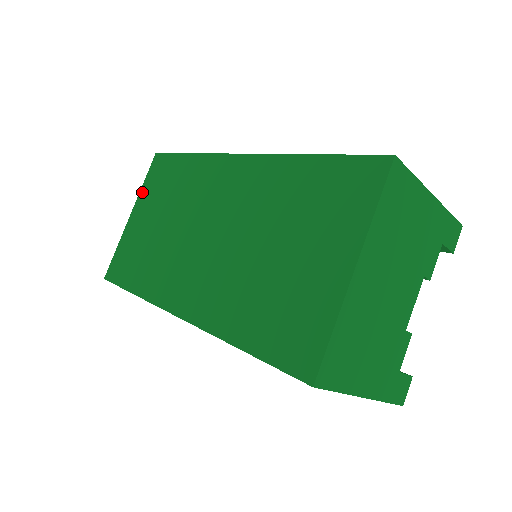
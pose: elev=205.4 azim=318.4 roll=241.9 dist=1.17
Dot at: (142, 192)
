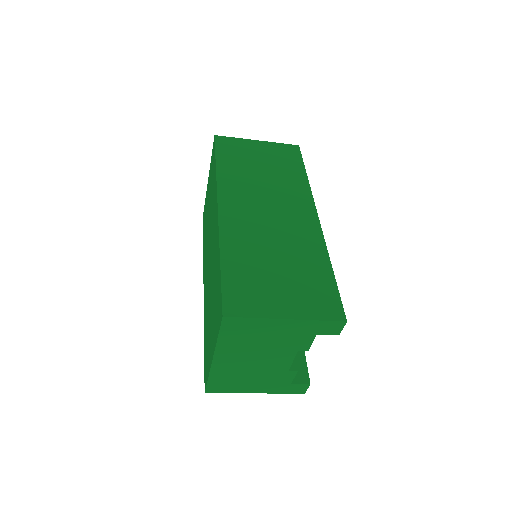
Dot at: (210, 166)
